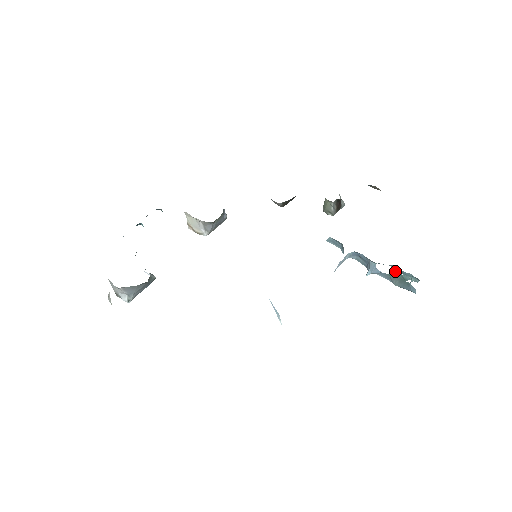
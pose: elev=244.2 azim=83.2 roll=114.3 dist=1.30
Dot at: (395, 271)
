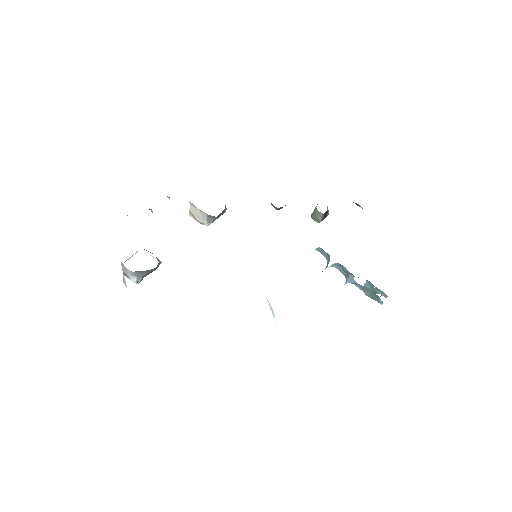
Dot at: (369, 285)
